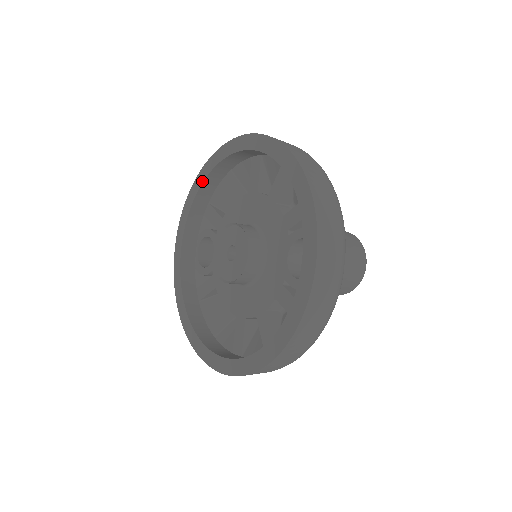
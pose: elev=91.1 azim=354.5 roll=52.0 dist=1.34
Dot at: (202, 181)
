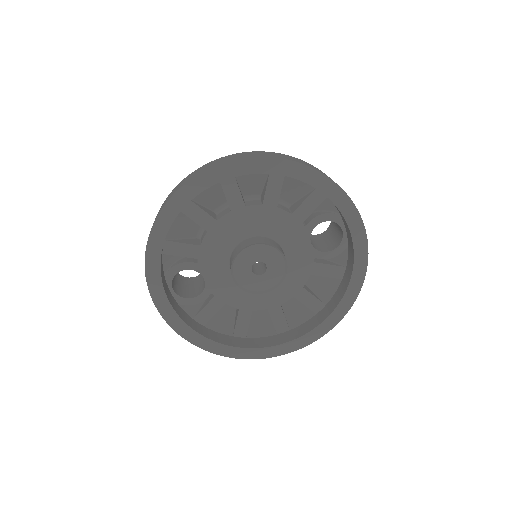
Dot at: (169, 225)
